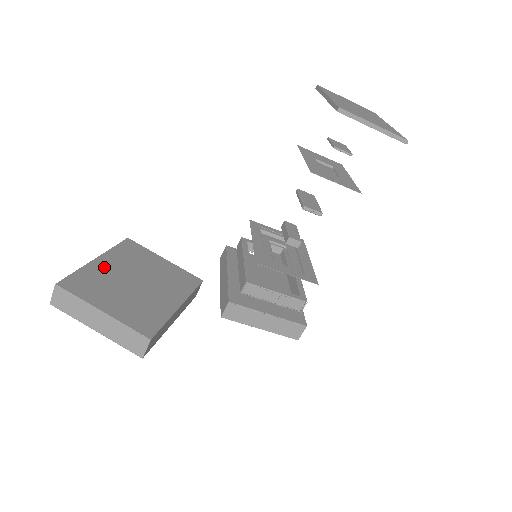
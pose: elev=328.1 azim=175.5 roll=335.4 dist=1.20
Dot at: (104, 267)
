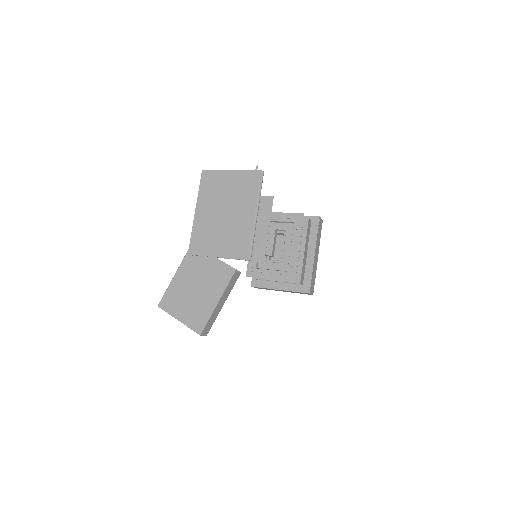
Dot at: (178, 282)
